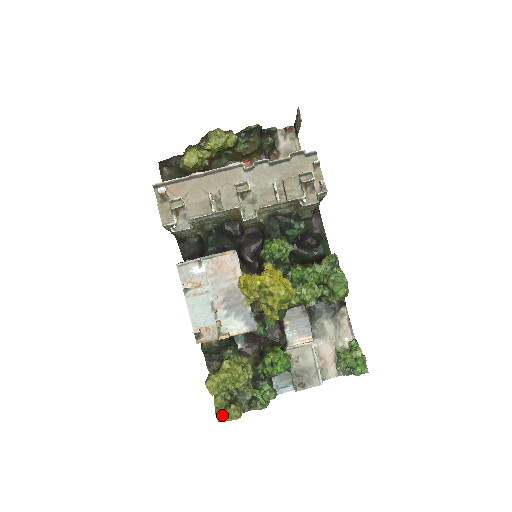
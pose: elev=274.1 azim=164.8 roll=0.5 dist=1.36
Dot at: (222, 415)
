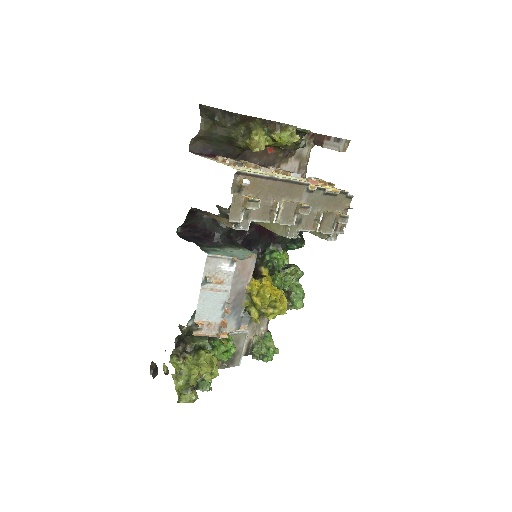
Dot at: (180, 397)
